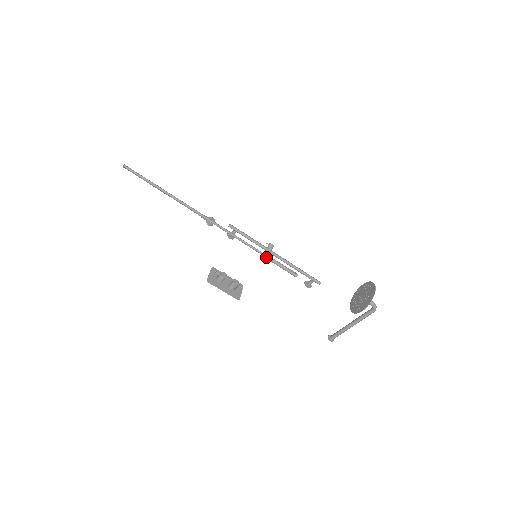
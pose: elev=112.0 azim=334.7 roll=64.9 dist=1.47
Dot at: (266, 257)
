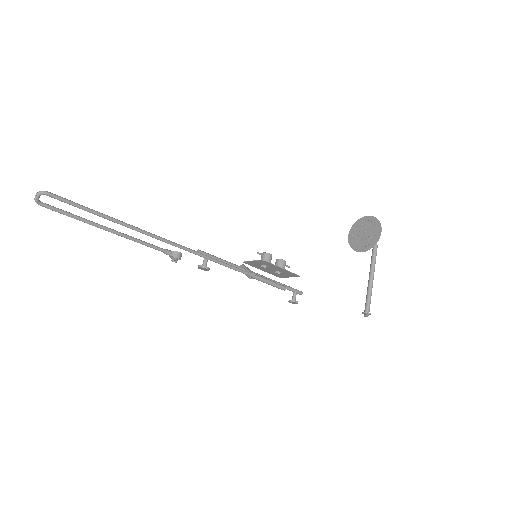
Dot at: (253, 273)
